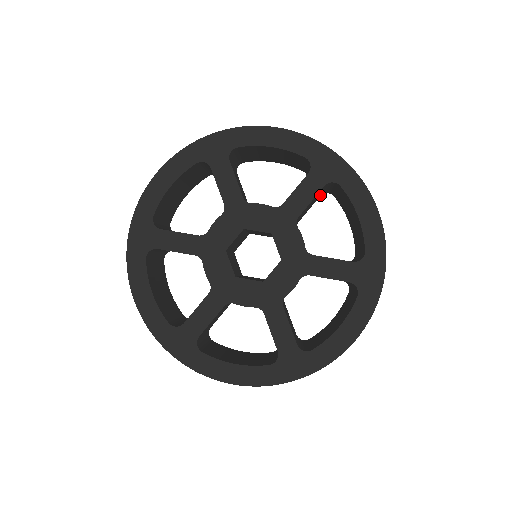
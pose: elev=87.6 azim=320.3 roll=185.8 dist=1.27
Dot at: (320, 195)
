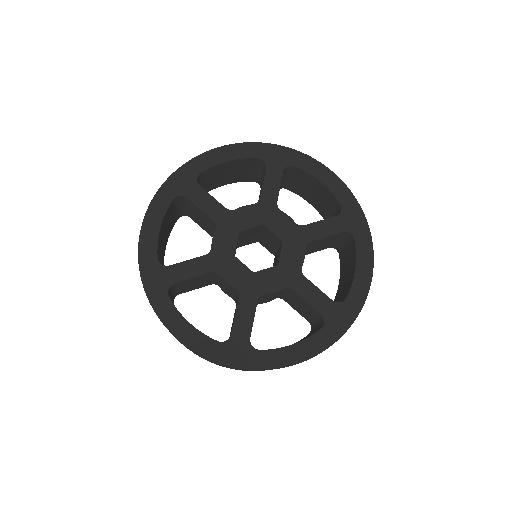
Dot at: (329, 246)
